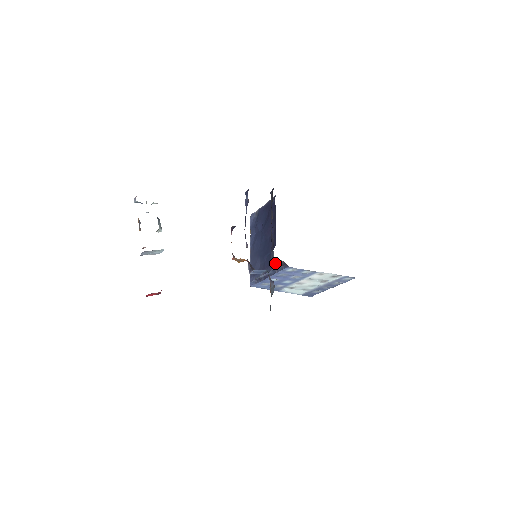
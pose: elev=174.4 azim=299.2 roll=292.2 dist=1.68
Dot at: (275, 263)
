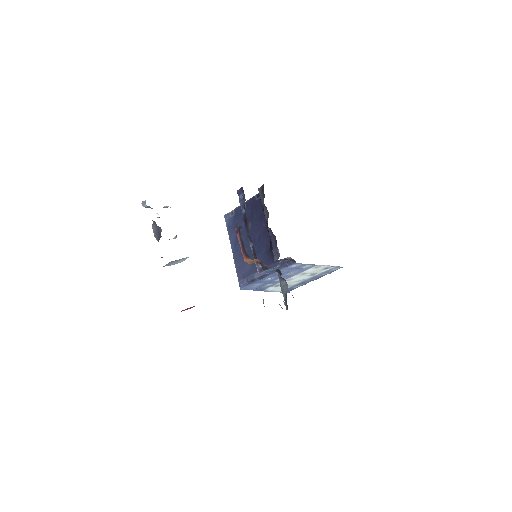
Dot at: (281, 261)
